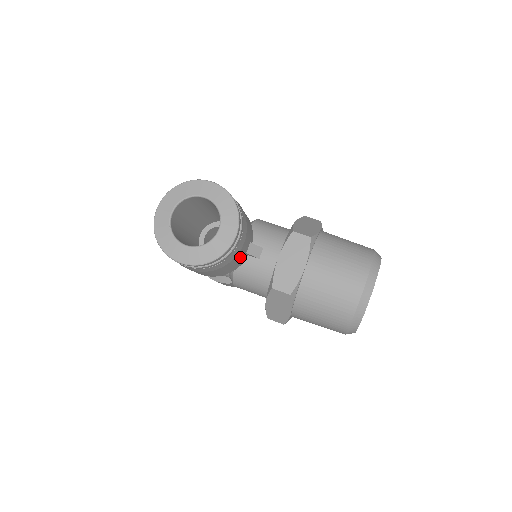
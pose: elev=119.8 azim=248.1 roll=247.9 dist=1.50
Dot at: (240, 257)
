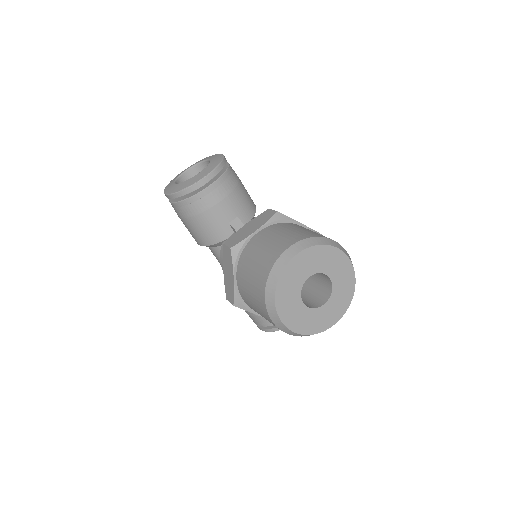
Dot at: (219, 220)
